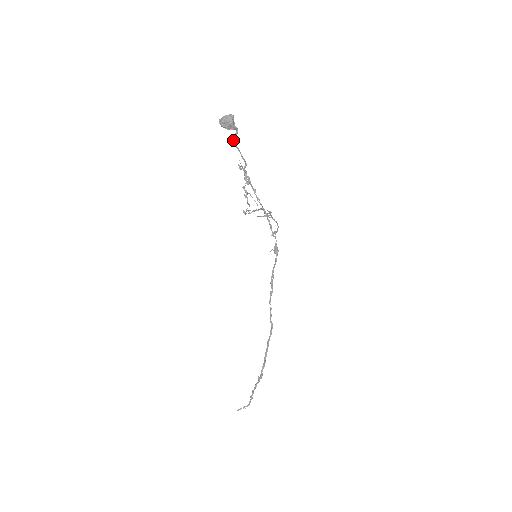
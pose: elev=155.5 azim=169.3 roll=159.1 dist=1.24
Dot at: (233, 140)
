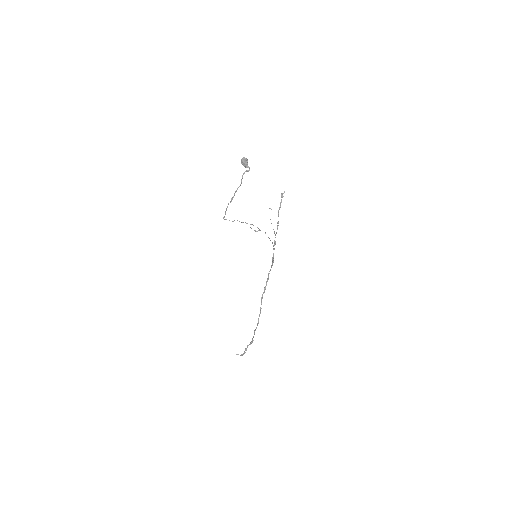
Dot at: (243, 174)
